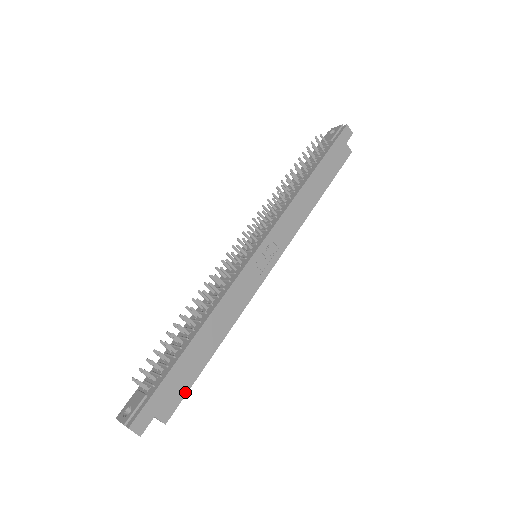
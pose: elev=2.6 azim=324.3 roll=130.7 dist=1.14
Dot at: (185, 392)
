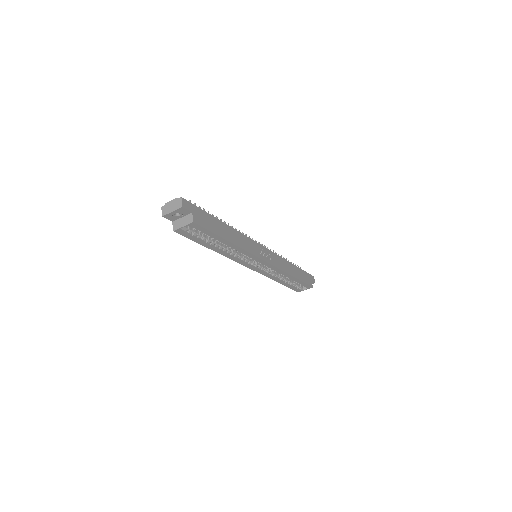
Dot at: (208, 229)
